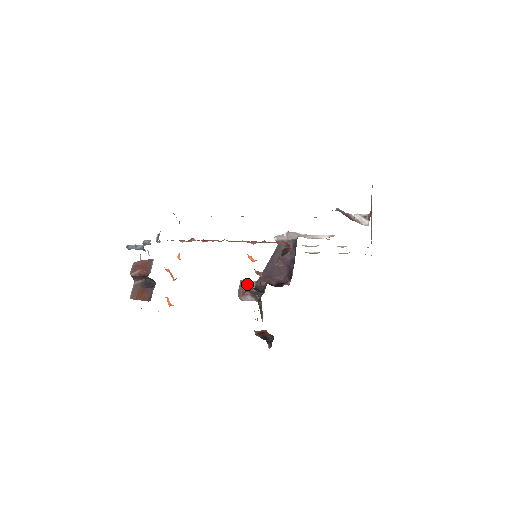
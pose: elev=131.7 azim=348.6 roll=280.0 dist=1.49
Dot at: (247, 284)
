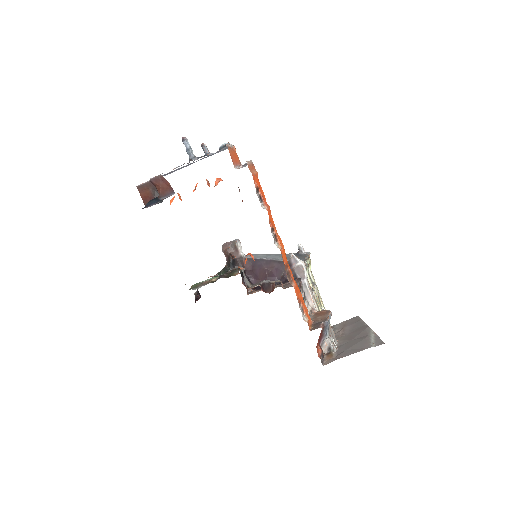
Dot at: (236, 249)
